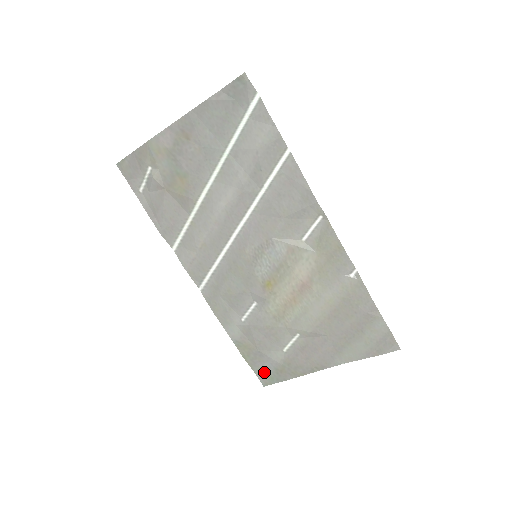
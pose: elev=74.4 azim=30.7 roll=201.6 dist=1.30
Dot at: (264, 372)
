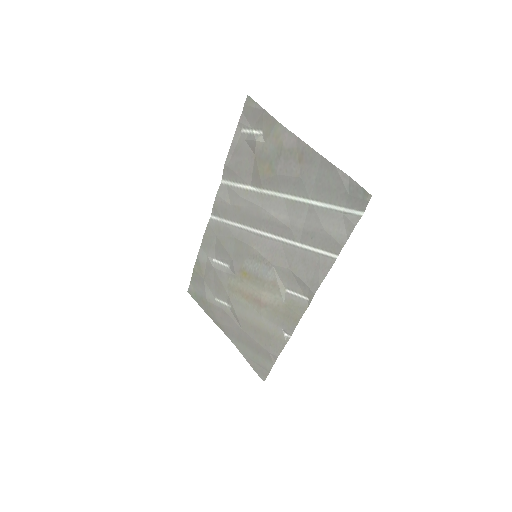
Dot at: (195, 289)
